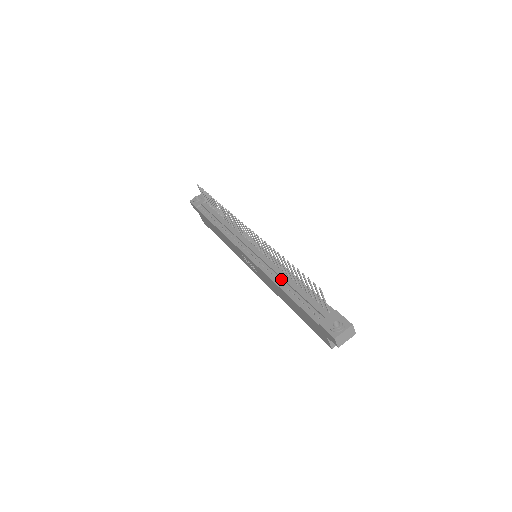
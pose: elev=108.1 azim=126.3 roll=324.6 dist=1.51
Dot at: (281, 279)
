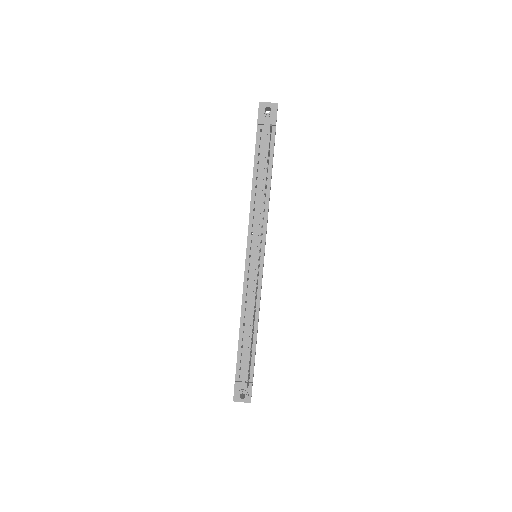
Dot at: (247, 316)
